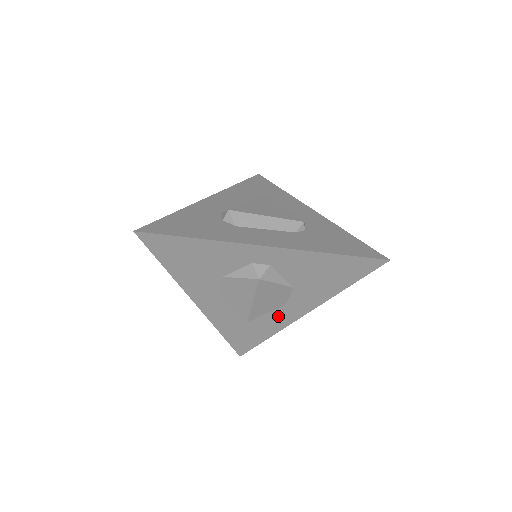
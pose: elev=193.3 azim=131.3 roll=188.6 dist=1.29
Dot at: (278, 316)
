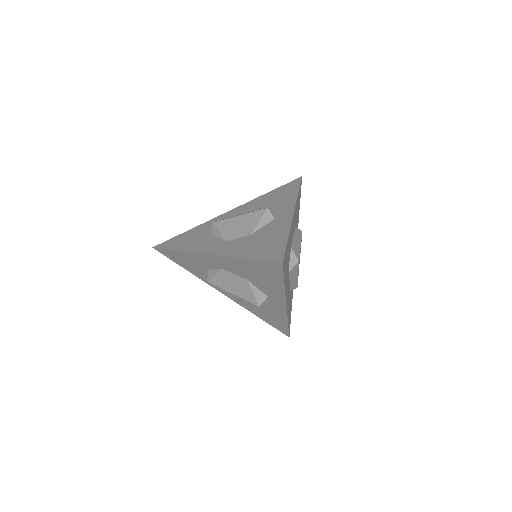
Dot at: occluded
